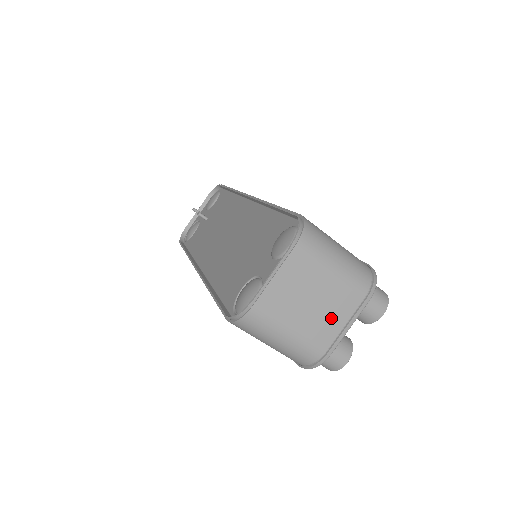
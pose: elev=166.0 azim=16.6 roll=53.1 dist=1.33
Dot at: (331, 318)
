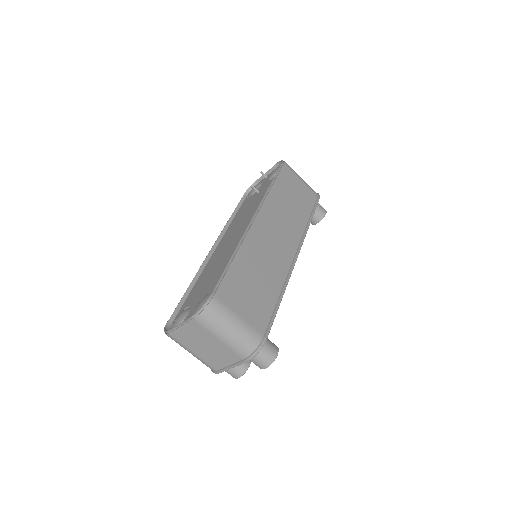
Dot at: (220, 358)
